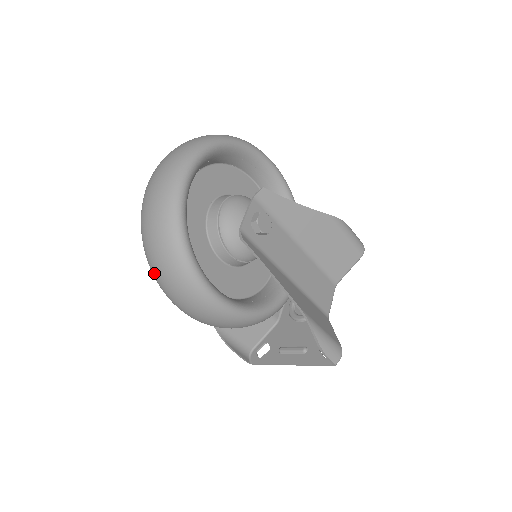
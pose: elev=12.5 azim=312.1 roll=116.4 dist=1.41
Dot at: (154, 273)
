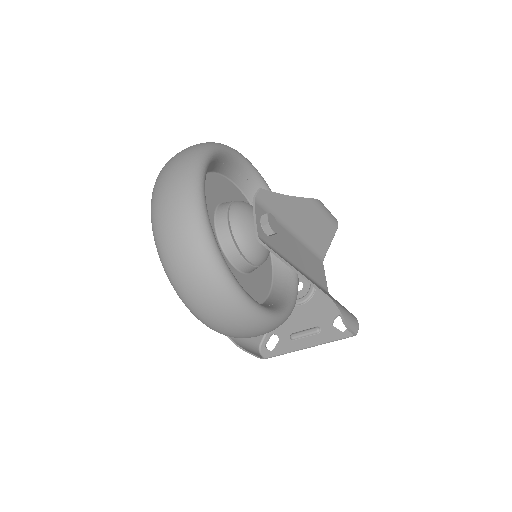
Dot at: (191, 305)
